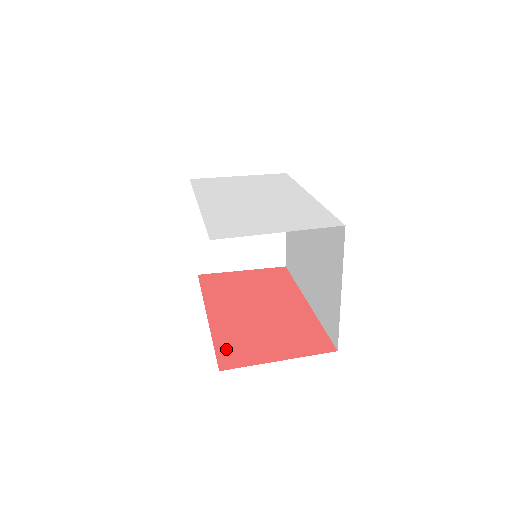
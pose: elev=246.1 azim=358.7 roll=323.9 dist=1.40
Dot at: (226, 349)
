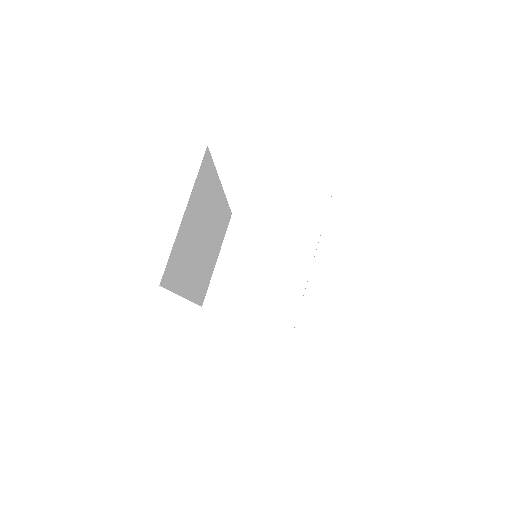
Dot at: occluded
